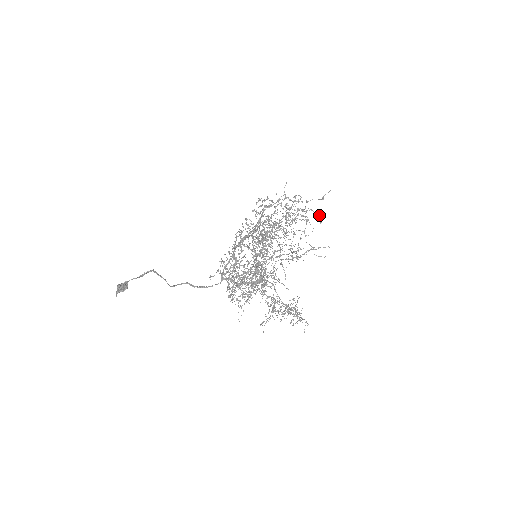
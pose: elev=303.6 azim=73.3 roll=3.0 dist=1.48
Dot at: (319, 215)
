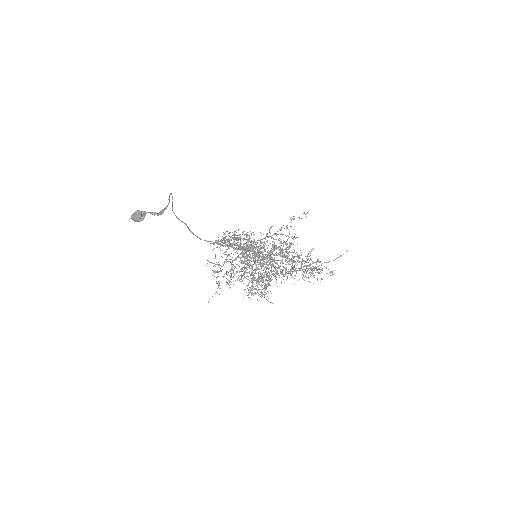
Dot at: (332, 271)
